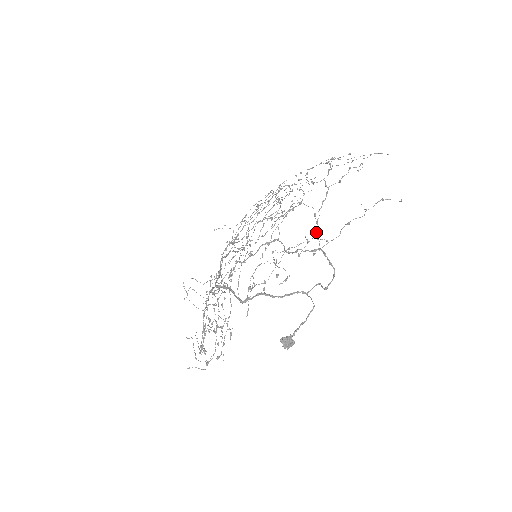
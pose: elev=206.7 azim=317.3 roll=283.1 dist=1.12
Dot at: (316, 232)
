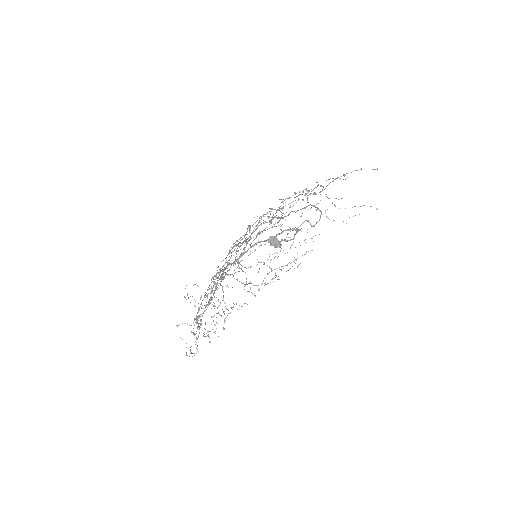
Dot at: occluded
